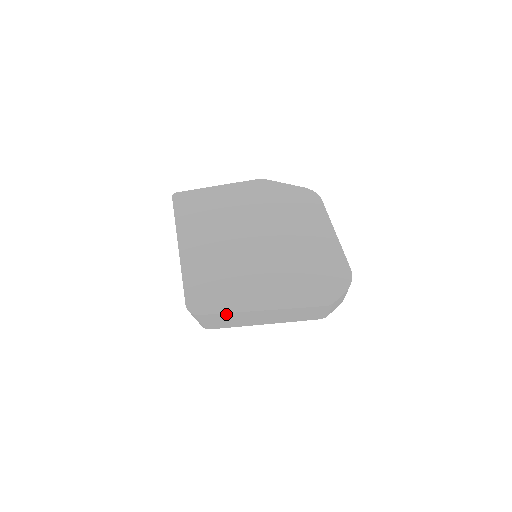
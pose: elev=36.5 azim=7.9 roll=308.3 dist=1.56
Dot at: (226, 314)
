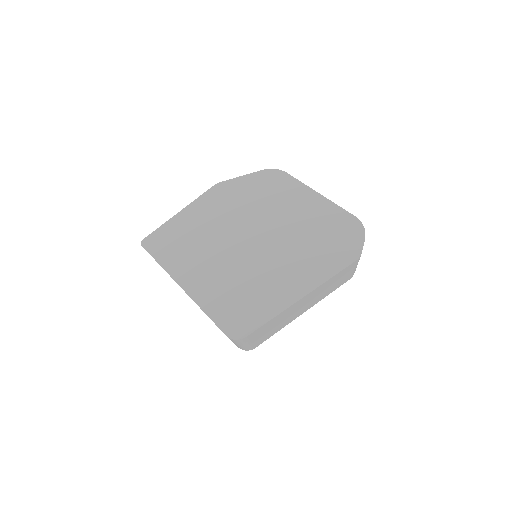
Dot at: (270, 321)
